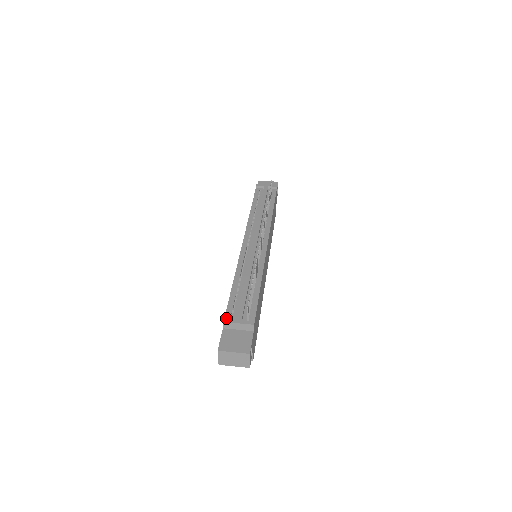
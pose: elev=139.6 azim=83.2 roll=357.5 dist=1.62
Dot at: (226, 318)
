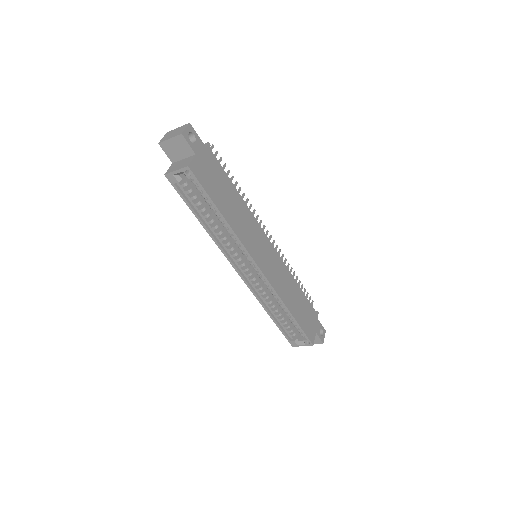
Dot at: occluded
